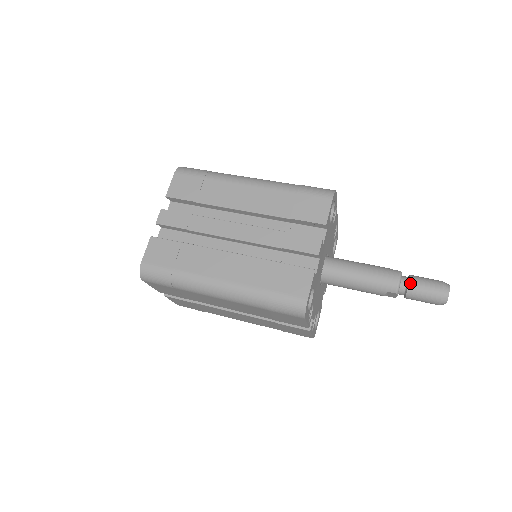
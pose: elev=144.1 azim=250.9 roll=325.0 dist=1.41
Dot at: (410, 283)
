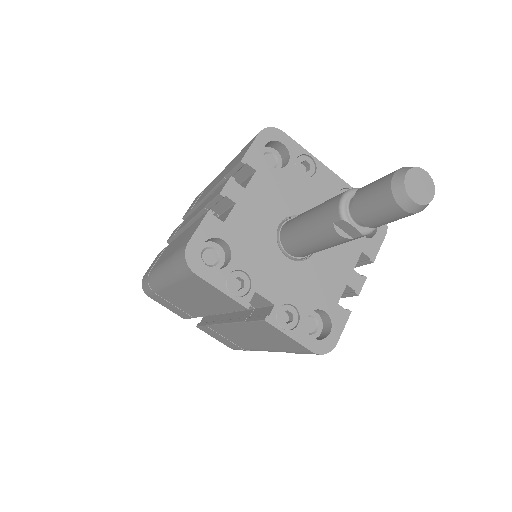
Dot at: (356, 193)
